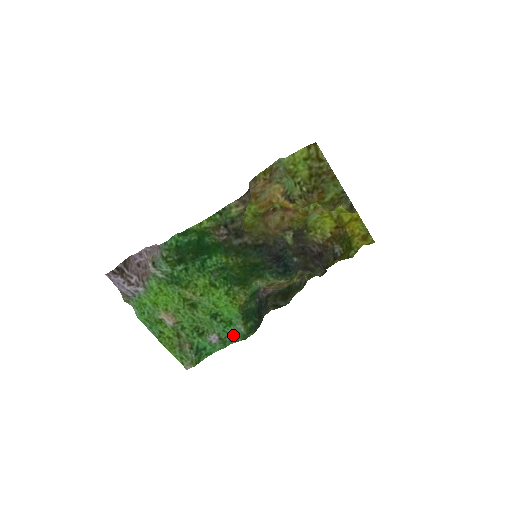
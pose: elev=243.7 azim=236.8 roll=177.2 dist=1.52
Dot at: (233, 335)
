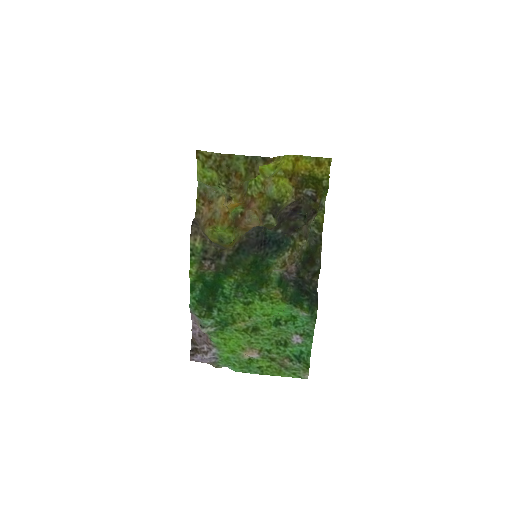
Dot at: (306, 324)
